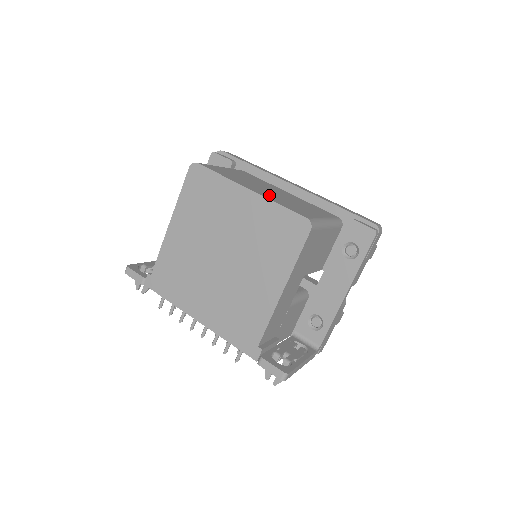
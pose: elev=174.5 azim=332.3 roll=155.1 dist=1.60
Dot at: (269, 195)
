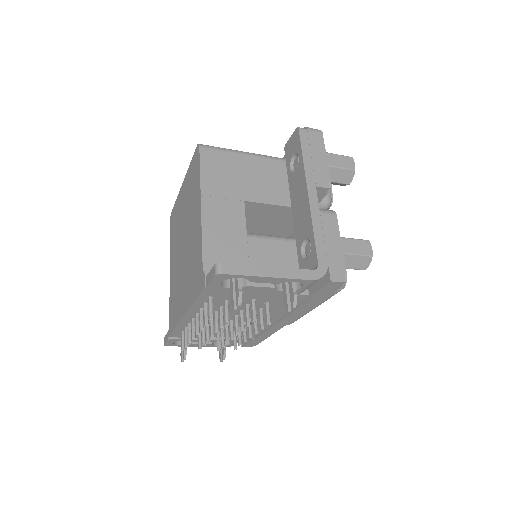
Dot at: occluded
